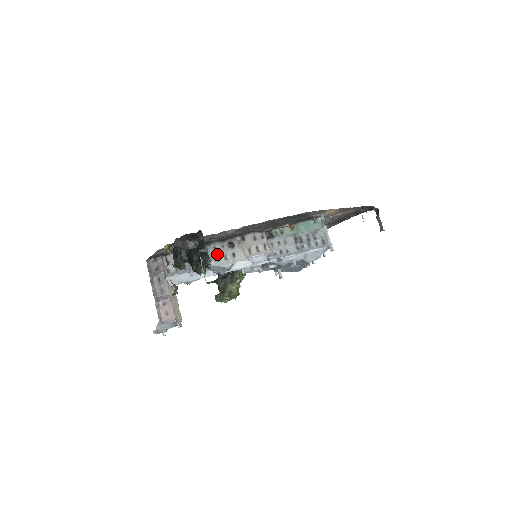
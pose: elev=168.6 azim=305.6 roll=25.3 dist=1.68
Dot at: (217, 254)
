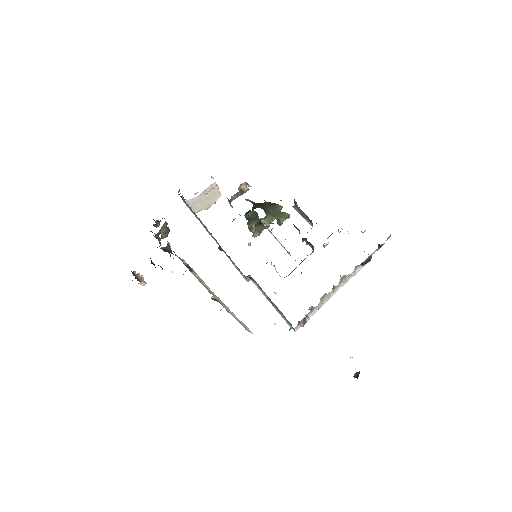
Dot at: occluded
